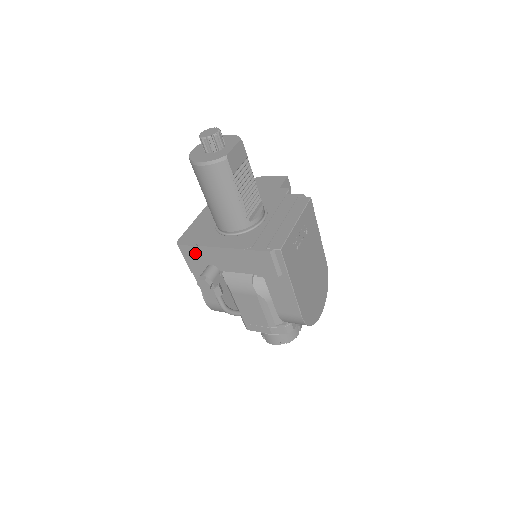
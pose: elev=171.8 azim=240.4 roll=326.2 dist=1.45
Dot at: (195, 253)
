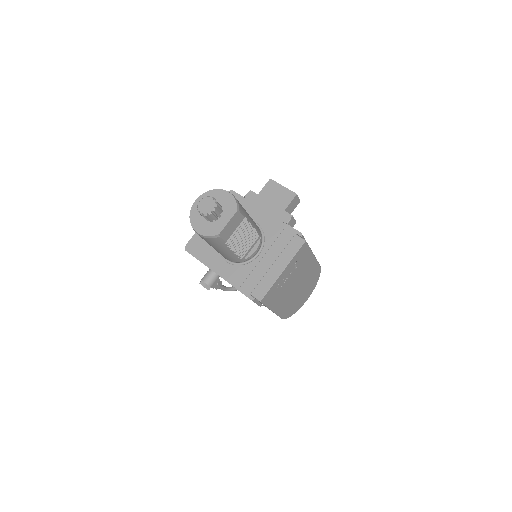
Dot at: occluded
